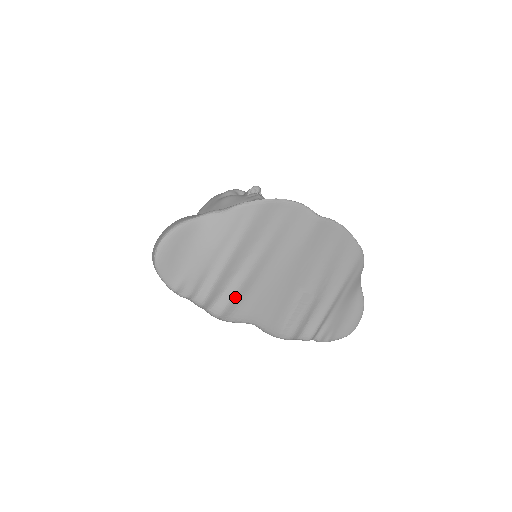
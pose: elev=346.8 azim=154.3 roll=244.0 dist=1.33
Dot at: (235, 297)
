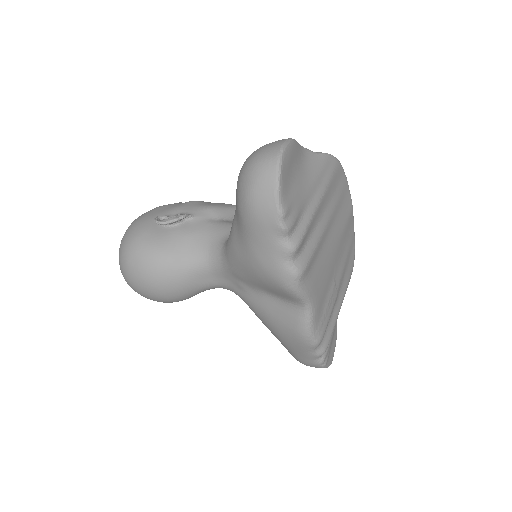
Dot at: (313, 255)
